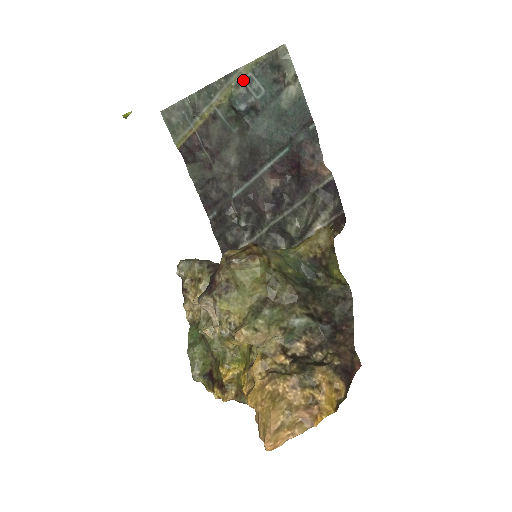
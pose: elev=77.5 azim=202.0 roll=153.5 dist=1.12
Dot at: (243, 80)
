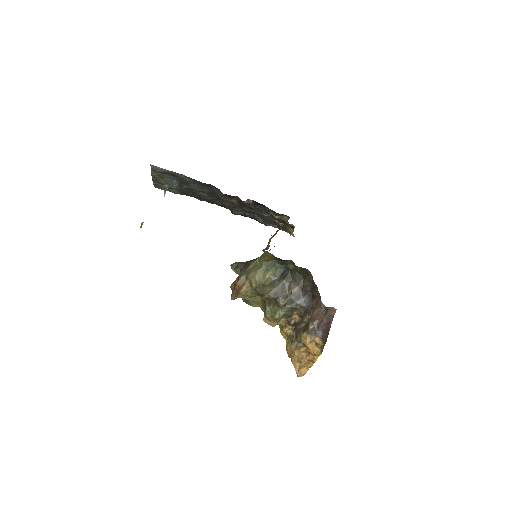
Dot at: (160, 175)
